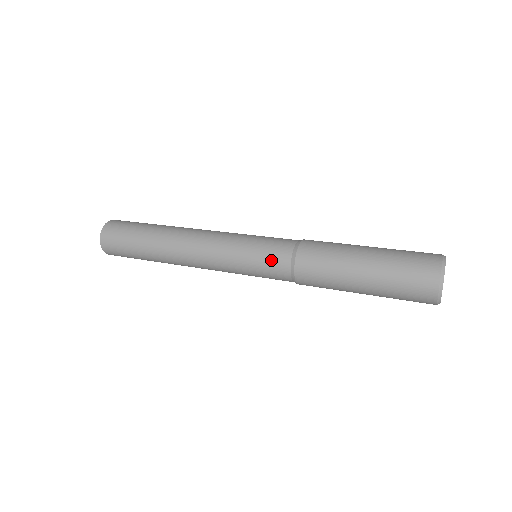
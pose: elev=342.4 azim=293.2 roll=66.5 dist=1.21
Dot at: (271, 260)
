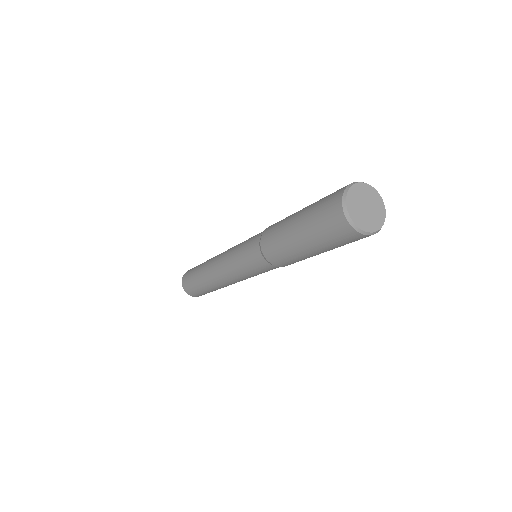
Dot at: (251, 256)
